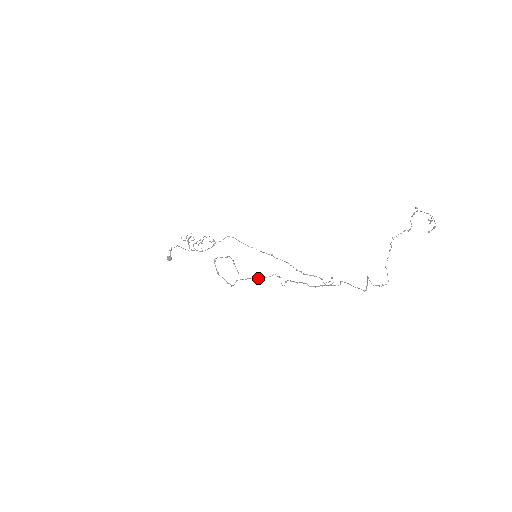
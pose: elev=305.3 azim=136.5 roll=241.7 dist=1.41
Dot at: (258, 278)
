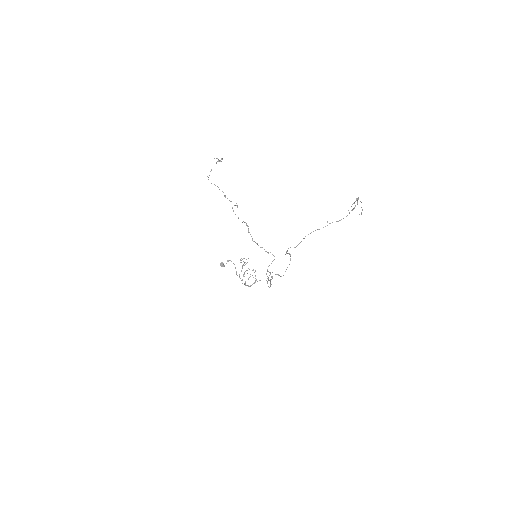
Dot at: (227, 198)
